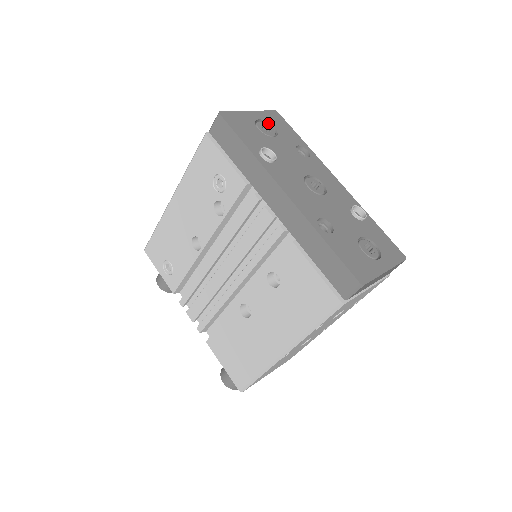
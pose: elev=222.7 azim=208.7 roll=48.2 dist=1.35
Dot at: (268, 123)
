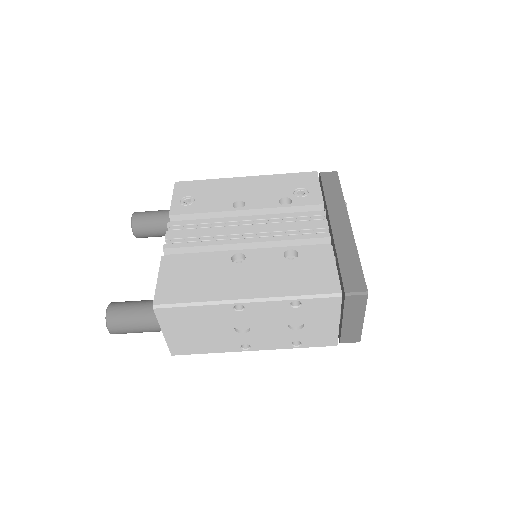
Dot at: occluded
